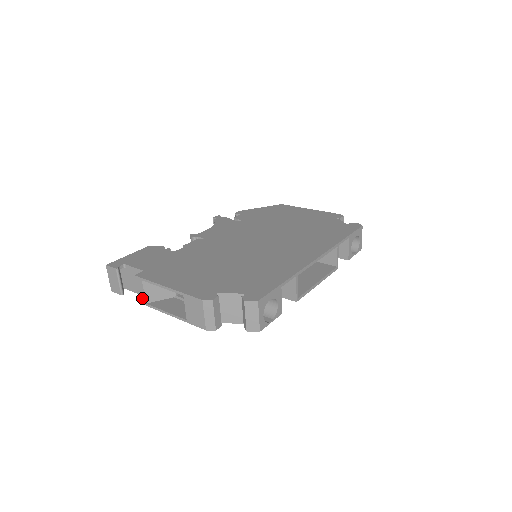
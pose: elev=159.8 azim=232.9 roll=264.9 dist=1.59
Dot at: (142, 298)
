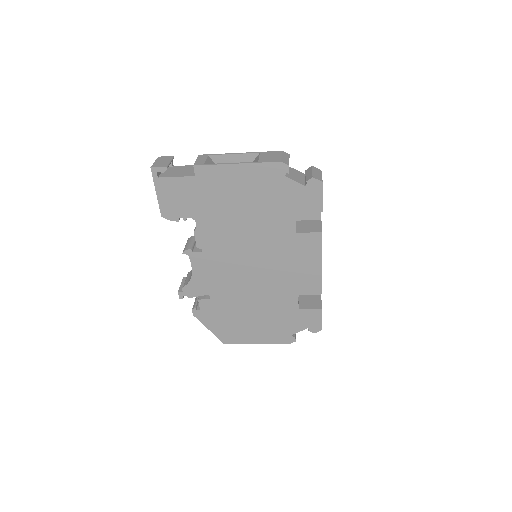
Dot at: (200, 162)
